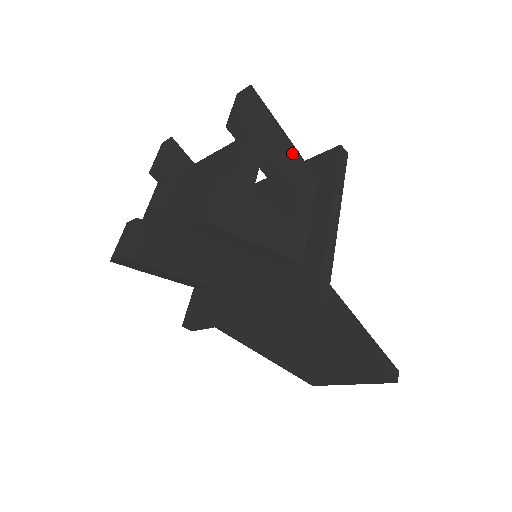
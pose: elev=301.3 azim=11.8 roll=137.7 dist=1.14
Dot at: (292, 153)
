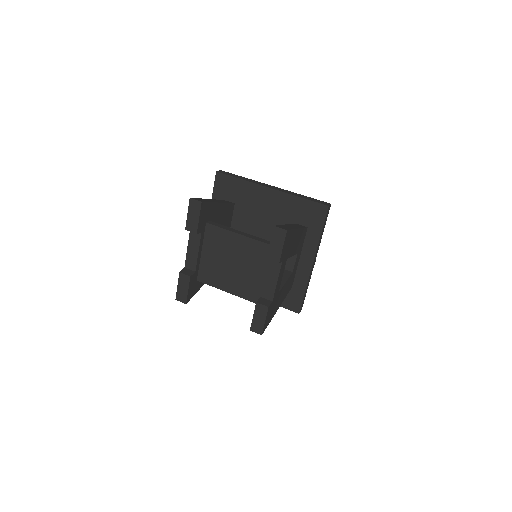
Dot at: (299, 235)
